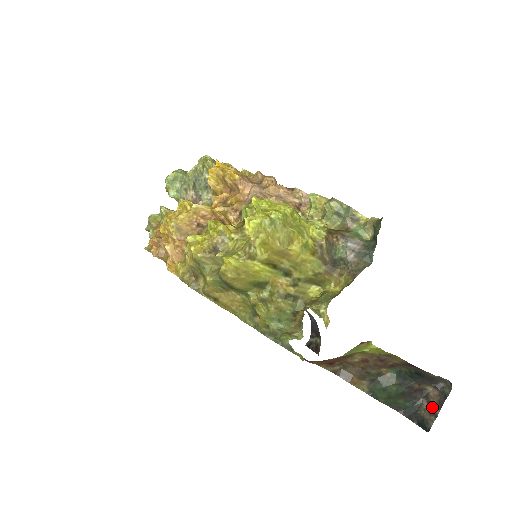
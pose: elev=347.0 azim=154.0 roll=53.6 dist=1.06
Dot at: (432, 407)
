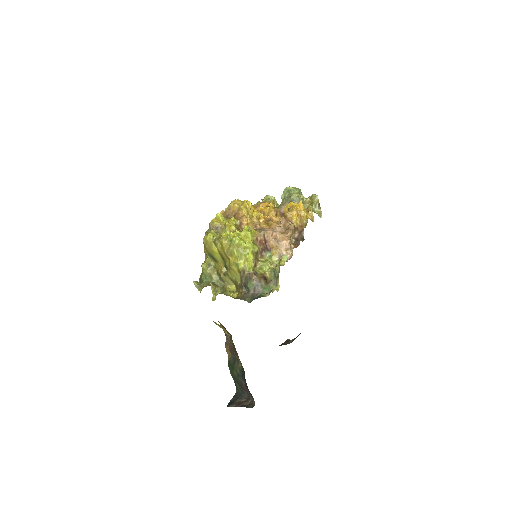
Dot at: (241, 403)
